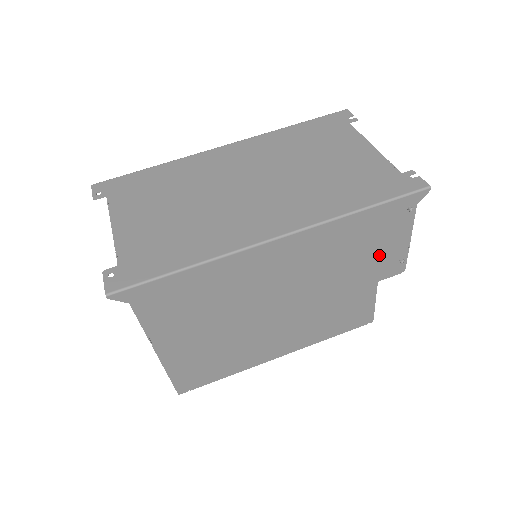
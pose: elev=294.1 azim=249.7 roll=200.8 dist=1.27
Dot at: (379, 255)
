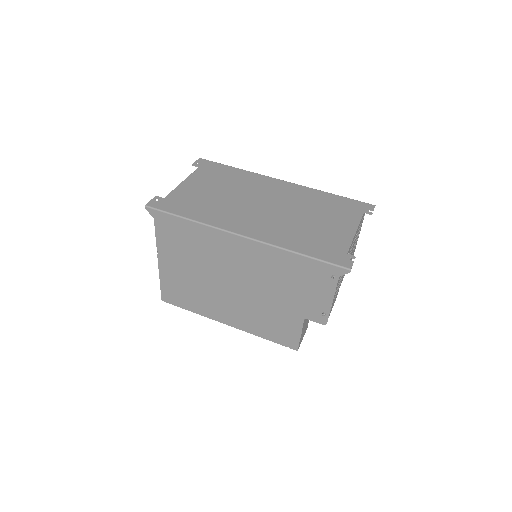
Dot at: (308, 297)
